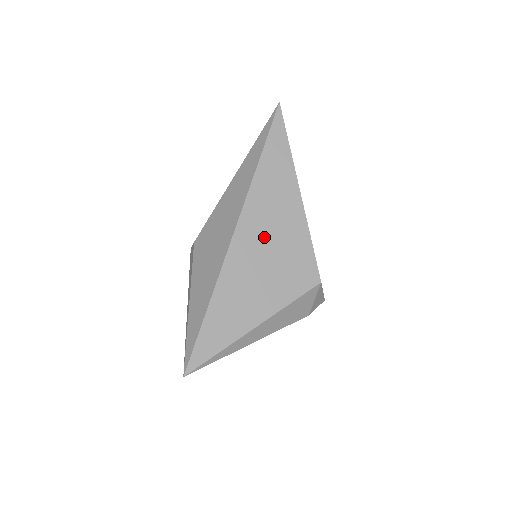
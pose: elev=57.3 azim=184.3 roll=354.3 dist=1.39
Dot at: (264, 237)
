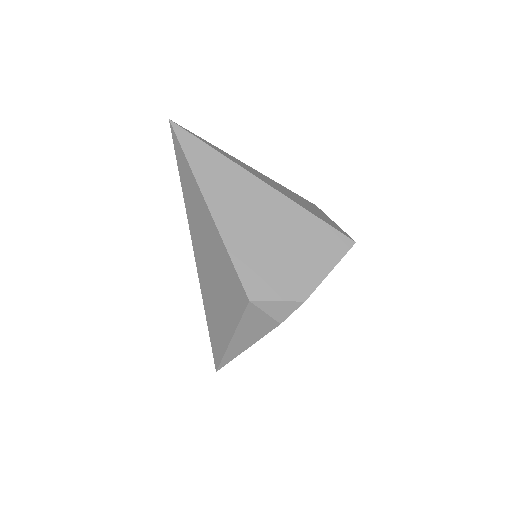
Dot at: (208, 260)
